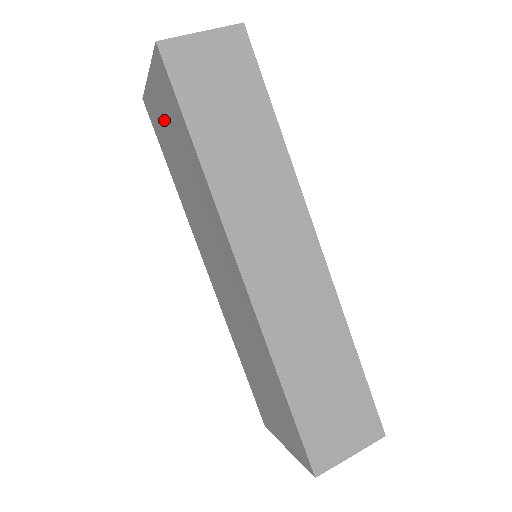
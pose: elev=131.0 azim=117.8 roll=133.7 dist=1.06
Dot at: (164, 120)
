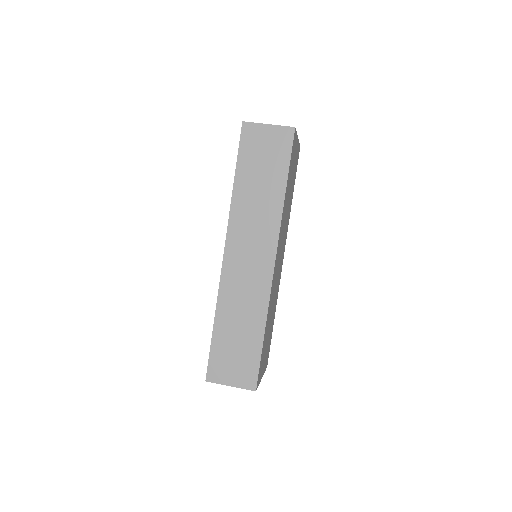
Dot at: occluded
